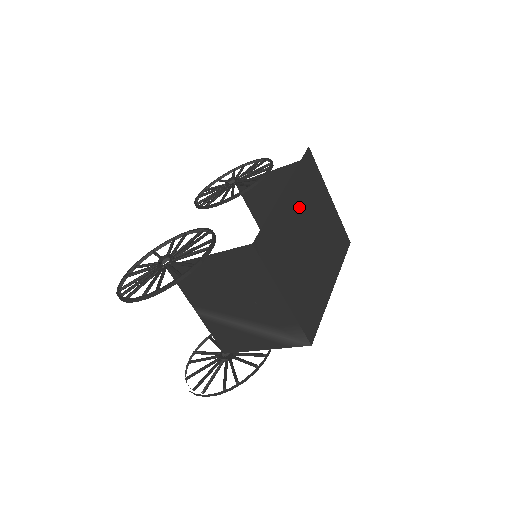
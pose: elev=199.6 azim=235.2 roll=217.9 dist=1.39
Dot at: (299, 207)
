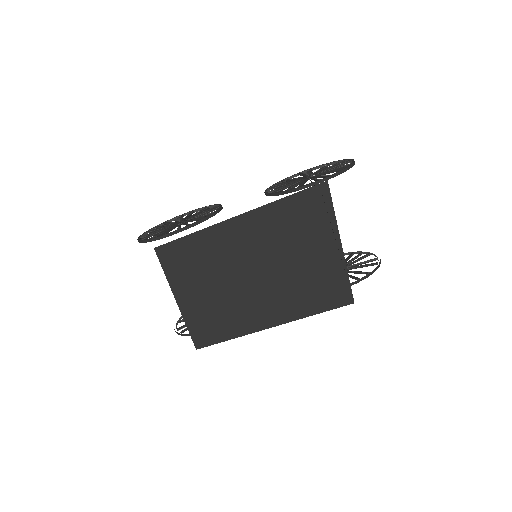
Dot at: (256, 239)
